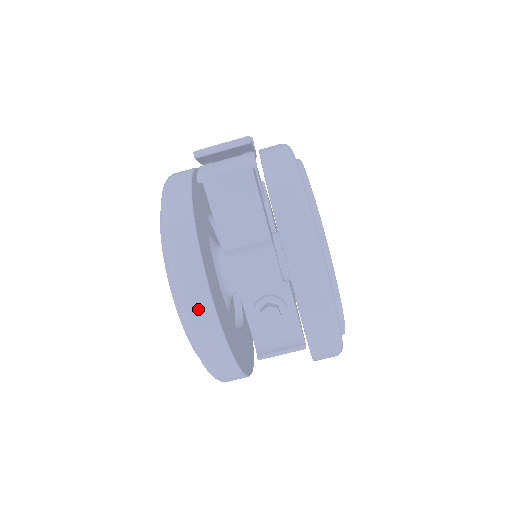
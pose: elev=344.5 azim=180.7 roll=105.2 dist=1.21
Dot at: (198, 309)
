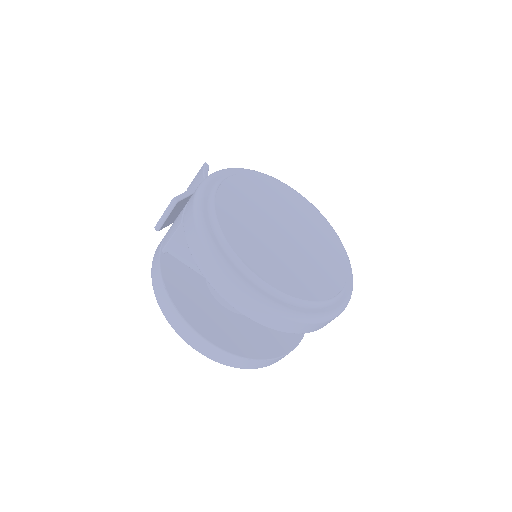
Dot at: (201, 347)
